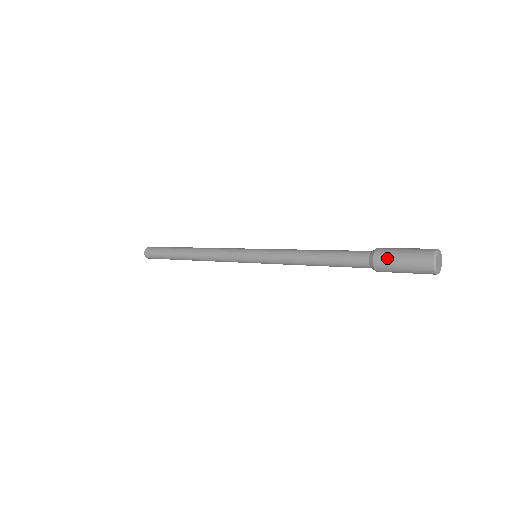
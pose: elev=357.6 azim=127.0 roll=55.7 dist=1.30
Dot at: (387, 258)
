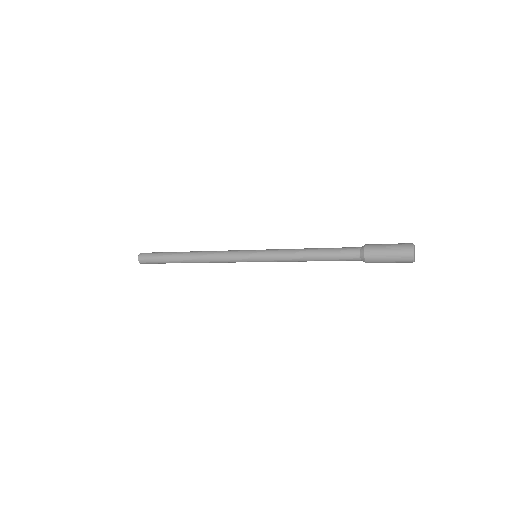
Dot at: (376, 247)
